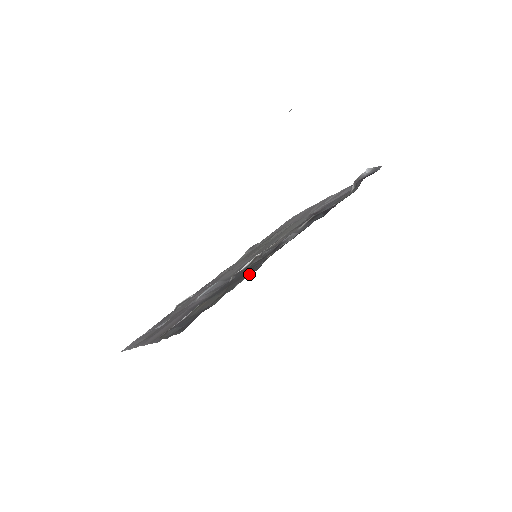
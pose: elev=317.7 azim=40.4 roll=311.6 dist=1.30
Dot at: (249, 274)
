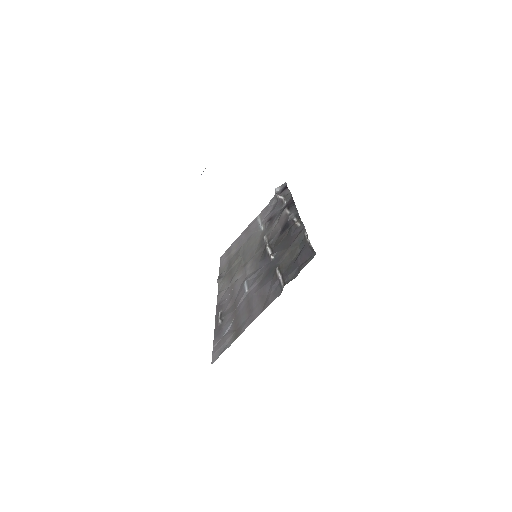
Dot at: (304, 228)
